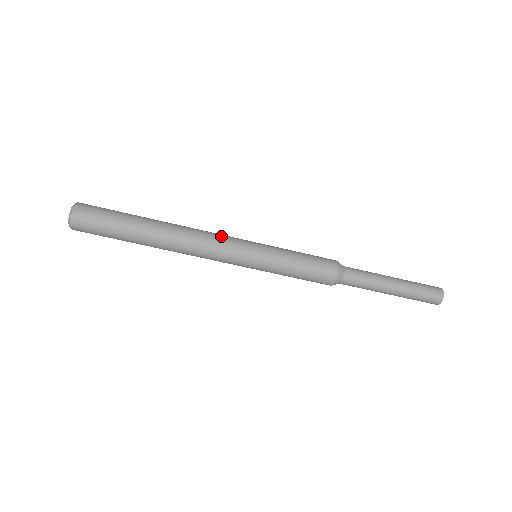
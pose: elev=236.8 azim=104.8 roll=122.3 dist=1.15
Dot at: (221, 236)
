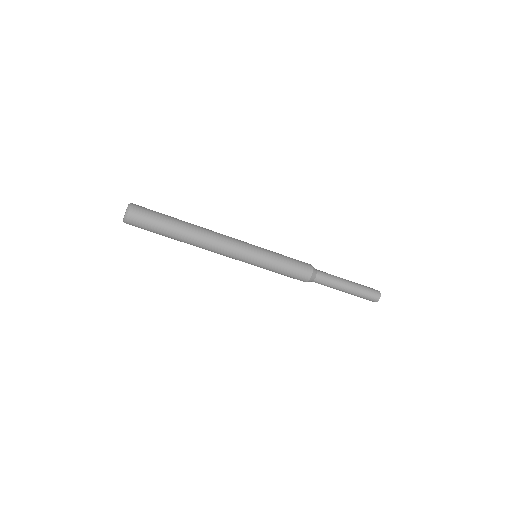
Dot at: (233, 244)
